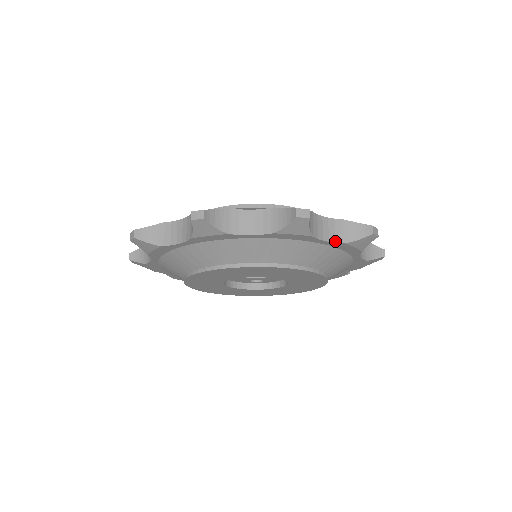
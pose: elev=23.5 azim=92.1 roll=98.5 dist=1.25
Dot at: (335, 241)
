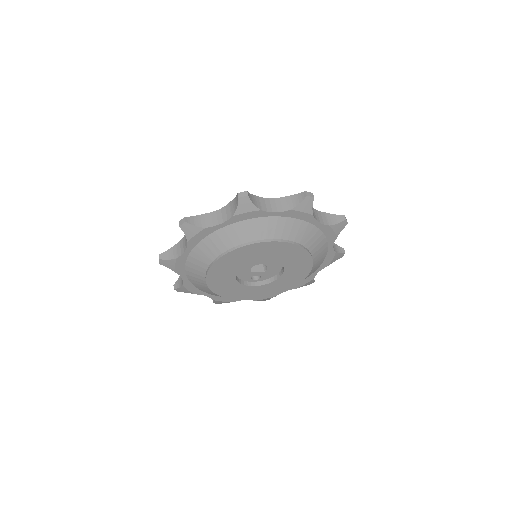
Dot at: (324, 224)
